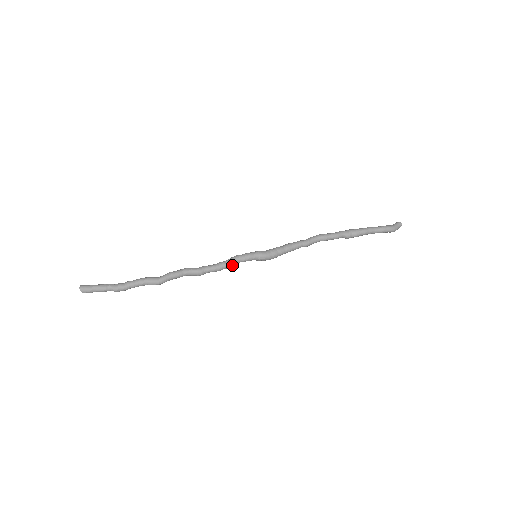
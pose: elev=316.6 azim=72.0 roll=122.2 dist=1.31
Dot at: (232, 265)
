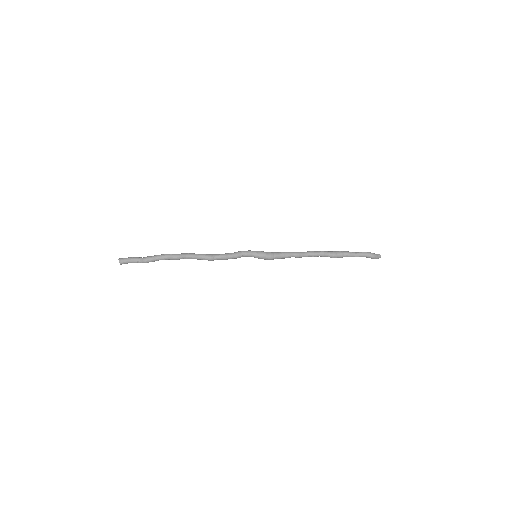
Dot at: (236, 255)
